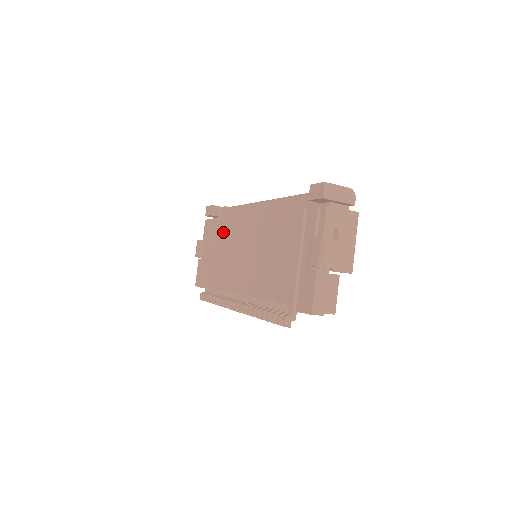
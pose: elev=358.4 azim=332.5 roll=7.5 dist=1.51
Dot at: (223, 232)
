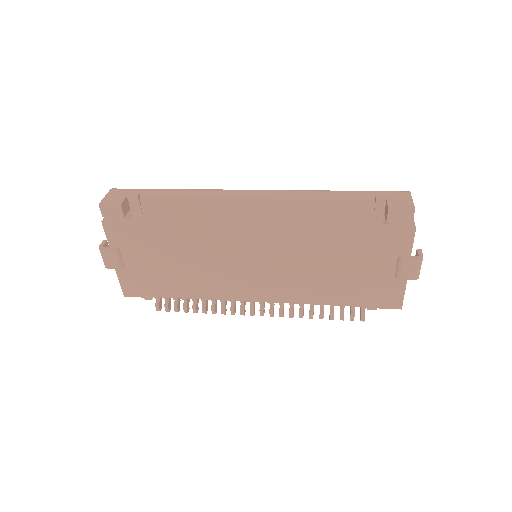
Dot at: (190, 244)
